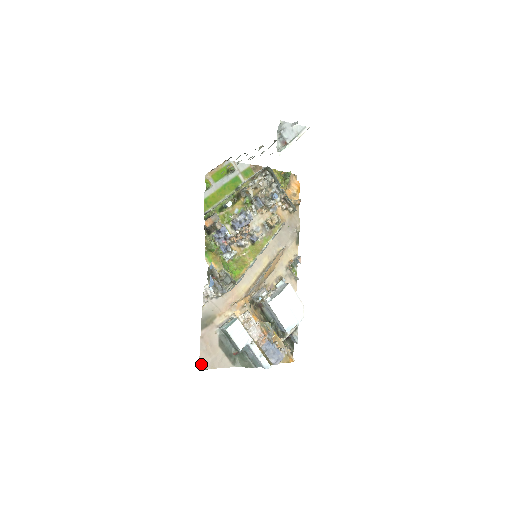
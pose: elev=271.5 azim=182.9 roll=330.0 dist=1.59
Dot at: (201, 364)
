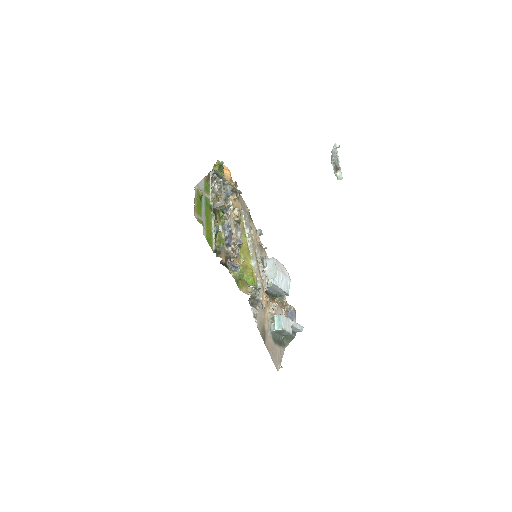
Dot at: (276, 367)
